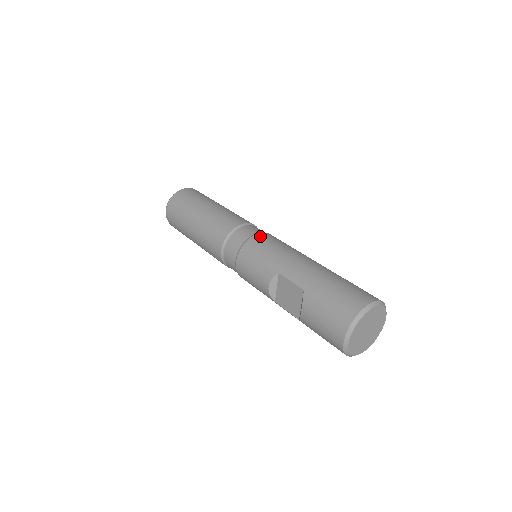
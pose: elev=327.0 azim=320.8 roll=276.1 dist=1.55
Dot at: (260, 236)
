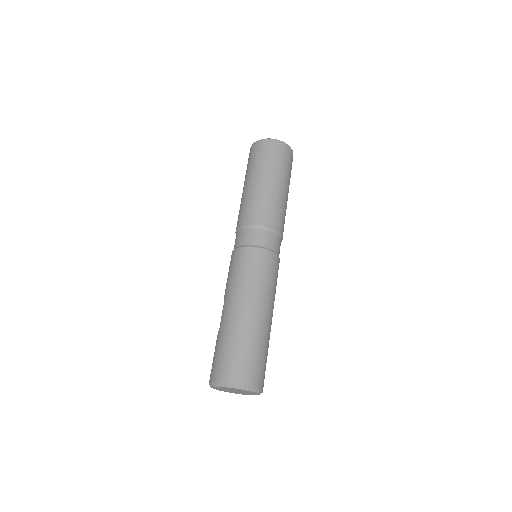
Dot at: (245, 251)
